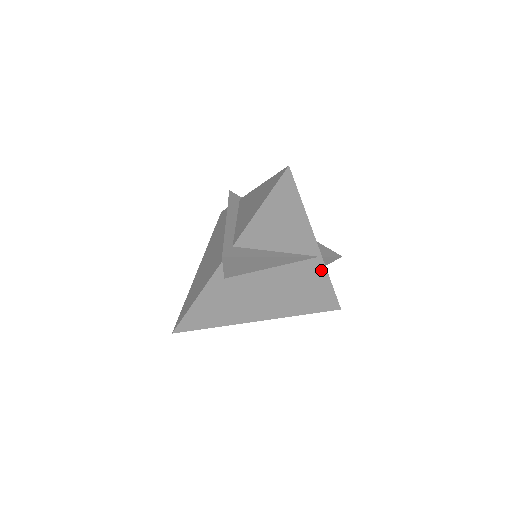
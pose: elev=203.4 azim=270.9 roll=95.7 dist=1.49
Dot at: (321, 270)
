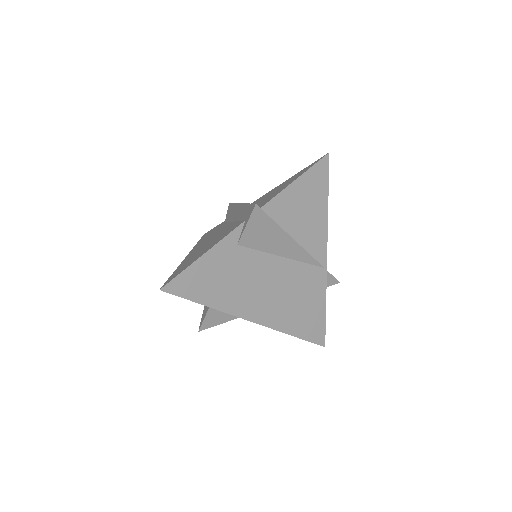
Dot at: (322, 286)
